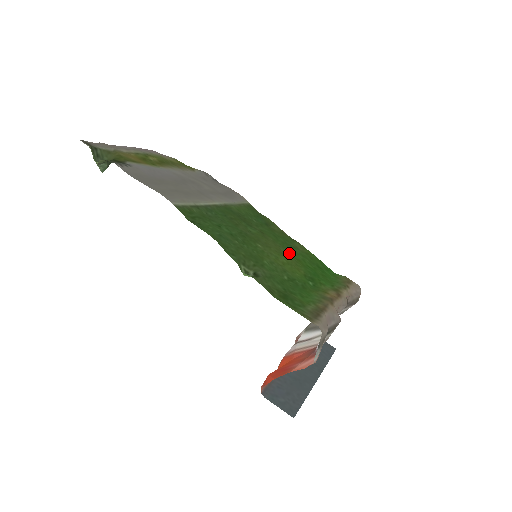
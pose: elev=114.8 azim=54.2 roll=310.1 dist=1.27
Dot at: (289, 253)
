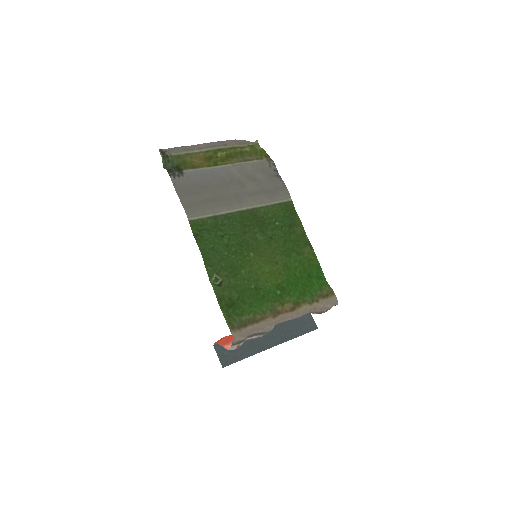
Dot at: (284, 260)
